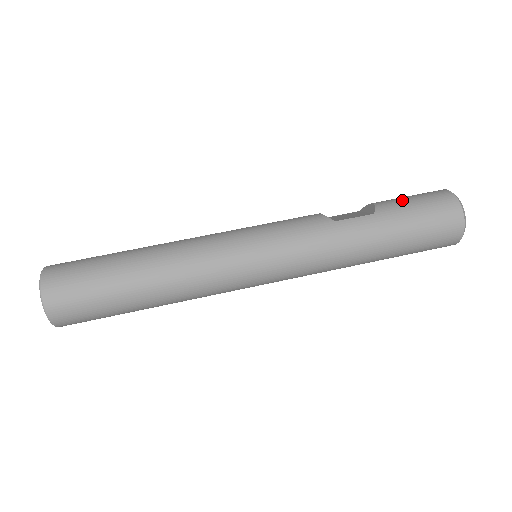
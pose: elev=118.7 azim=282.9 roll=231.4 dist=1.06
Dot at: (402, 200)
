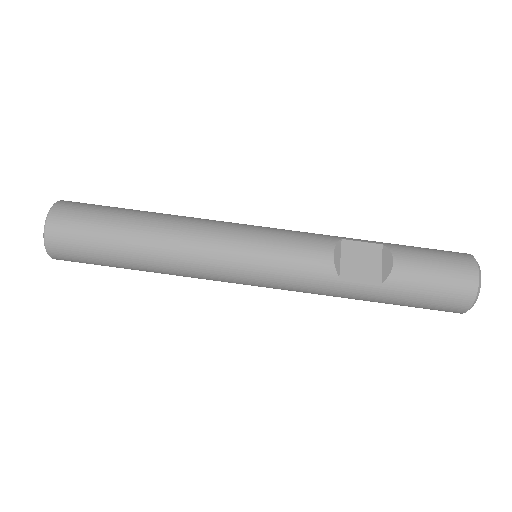
Dot at: (422, 276)
